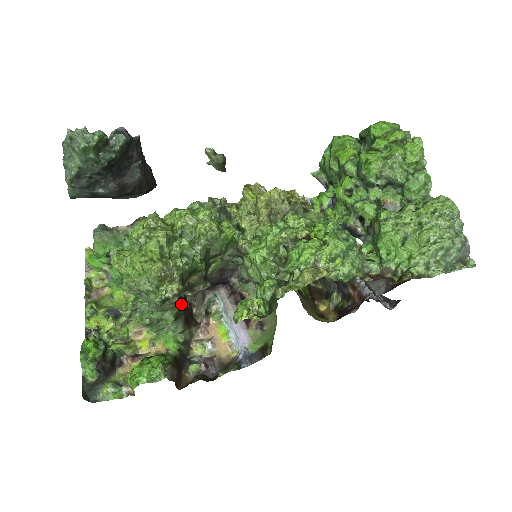
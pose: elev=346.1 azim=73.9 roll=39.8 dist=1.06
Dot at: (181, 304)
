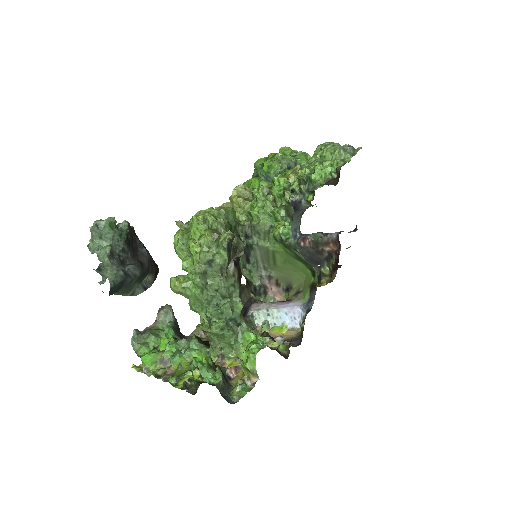
Dot at: (238, 280)
